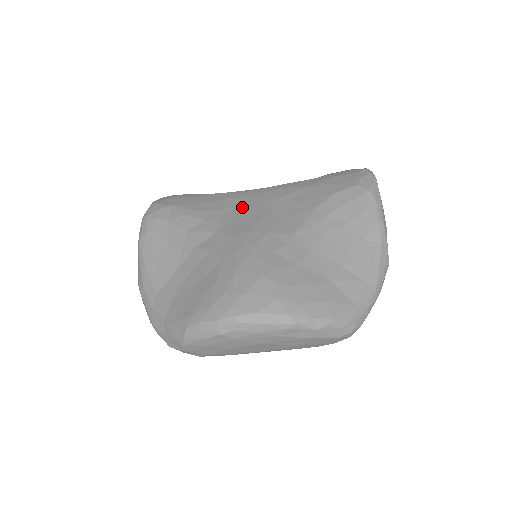
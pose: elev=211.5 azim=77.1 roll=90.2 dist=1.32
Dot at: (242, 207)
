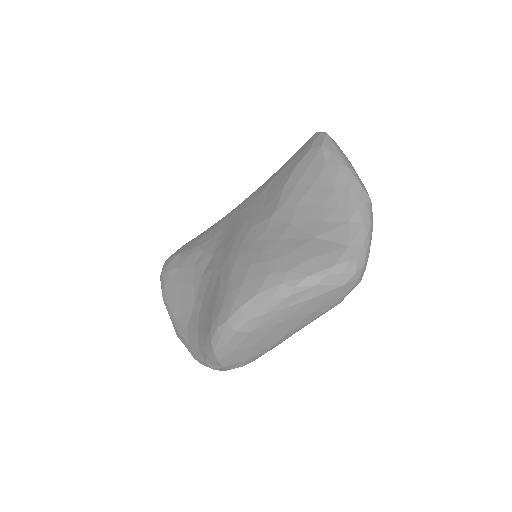
Dot at: (230, 223)
